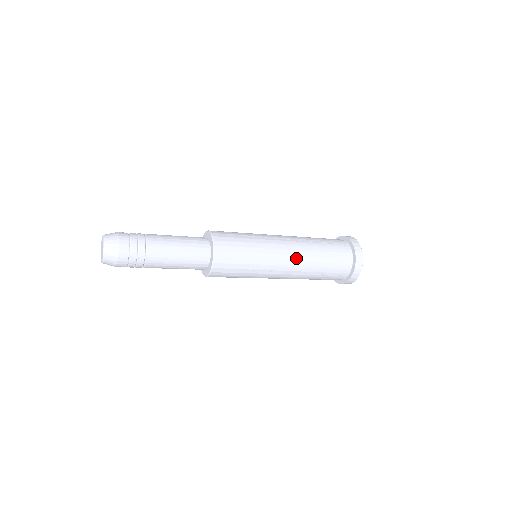
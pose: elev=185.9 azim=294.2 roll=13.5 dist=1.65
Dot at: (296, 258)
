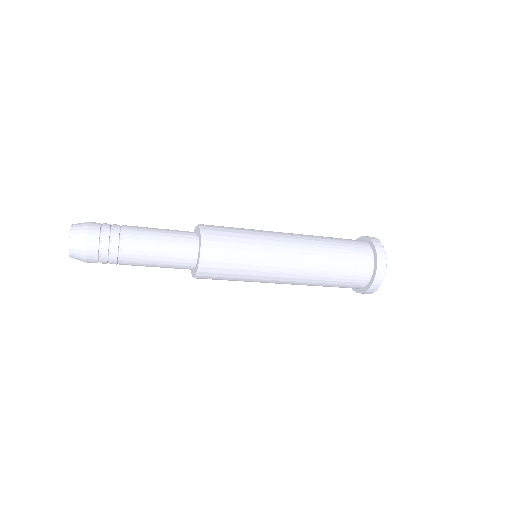
Dot at: (302, 246)
